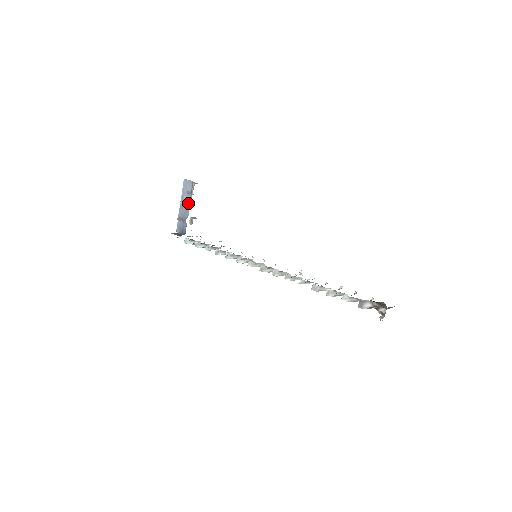
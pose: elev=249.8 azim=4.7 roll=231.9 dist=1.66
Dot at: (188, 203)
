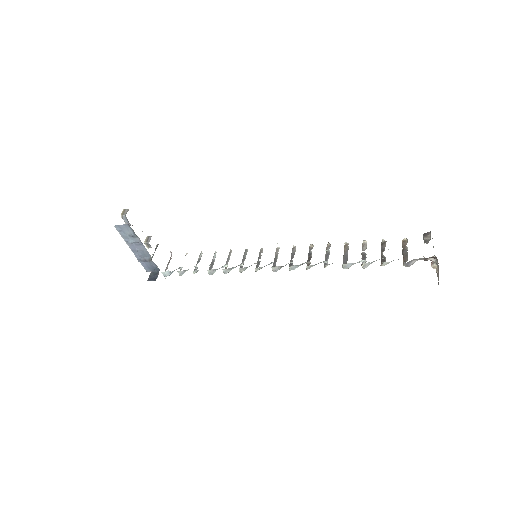
Dot at: (139, 245)
